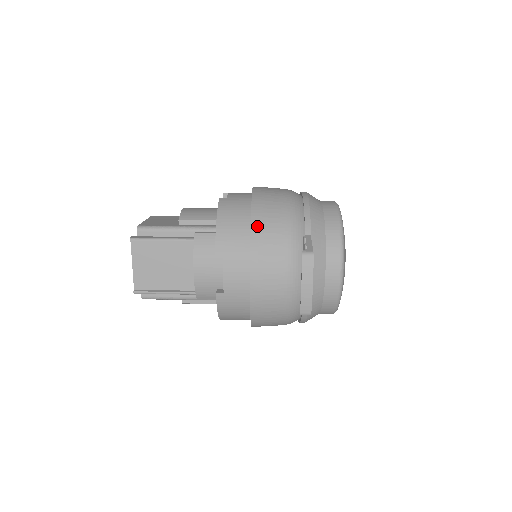
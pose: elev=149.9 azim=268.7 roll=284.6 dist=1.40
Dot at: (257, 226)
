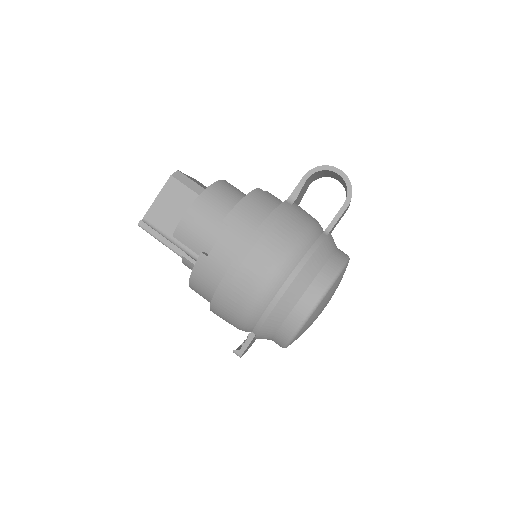
Dot at: (215, 307)
